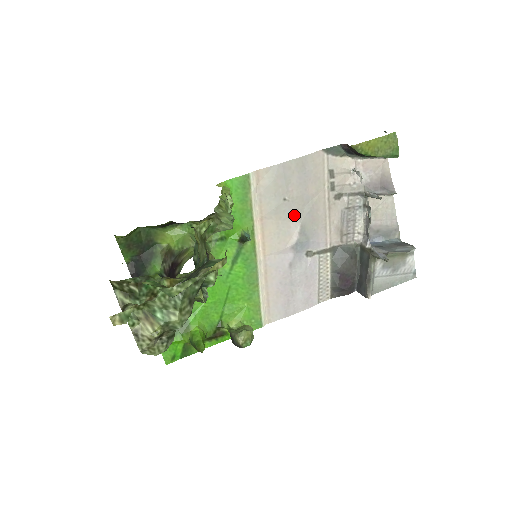
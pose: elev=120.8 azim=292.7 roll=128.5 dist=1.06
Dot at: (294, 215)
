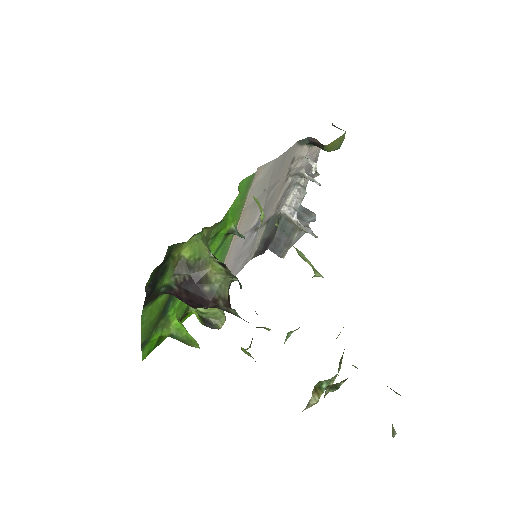
Dot at: (263, 201)
